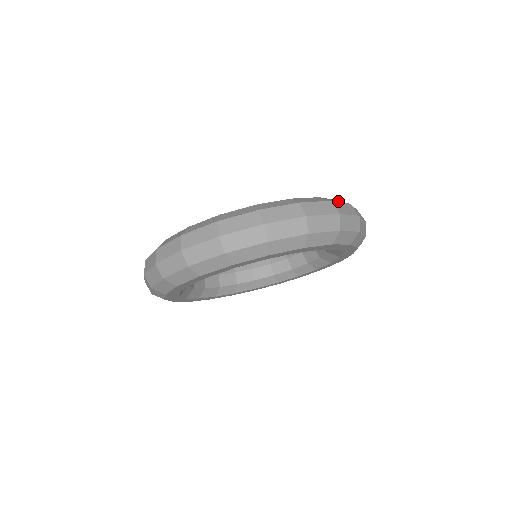
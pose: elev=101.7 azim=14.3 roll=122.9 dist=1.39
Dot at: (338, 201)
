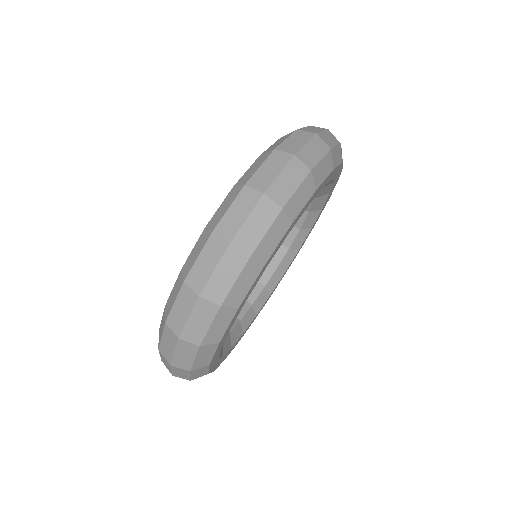
Dot at: occluded
